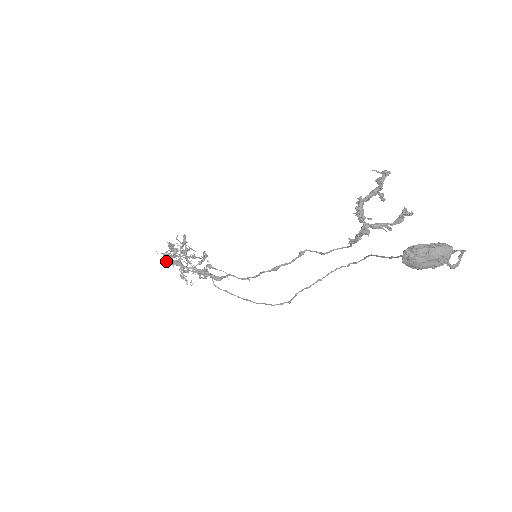
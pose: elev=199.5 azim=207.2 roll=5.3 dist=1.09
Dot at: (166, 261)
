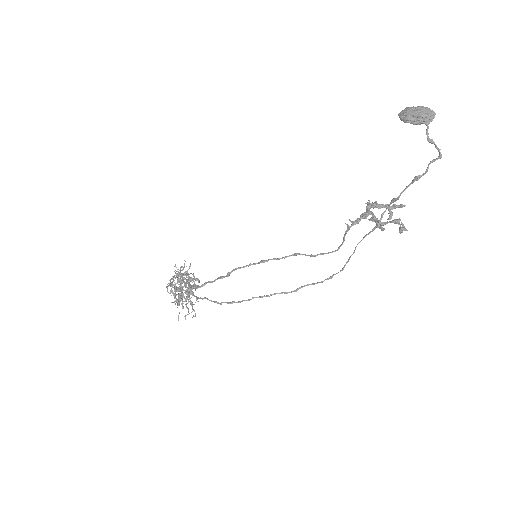
Dot at: (174, 271)
